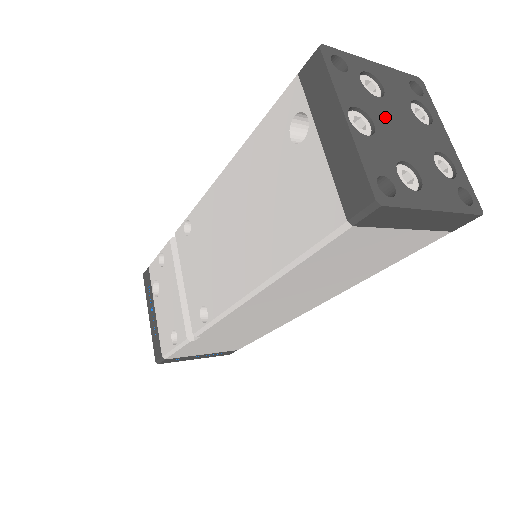
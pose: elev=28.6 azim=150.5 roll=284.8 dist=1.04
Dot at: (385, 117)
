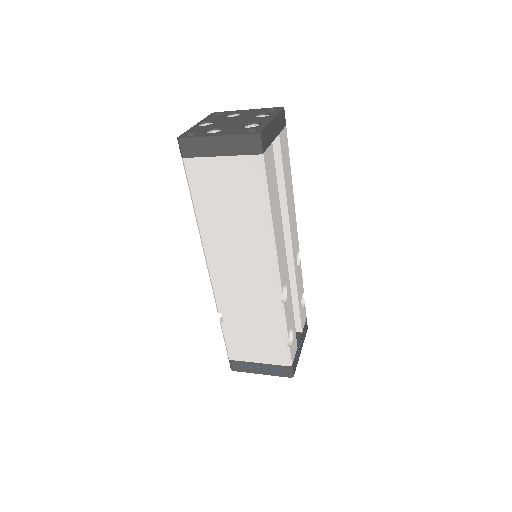
Dot at: (226, 121)
